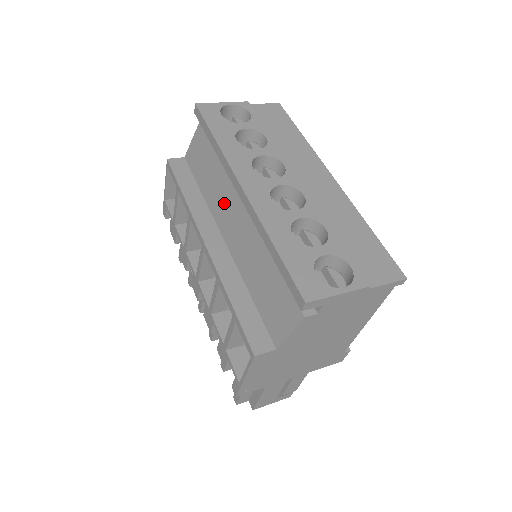
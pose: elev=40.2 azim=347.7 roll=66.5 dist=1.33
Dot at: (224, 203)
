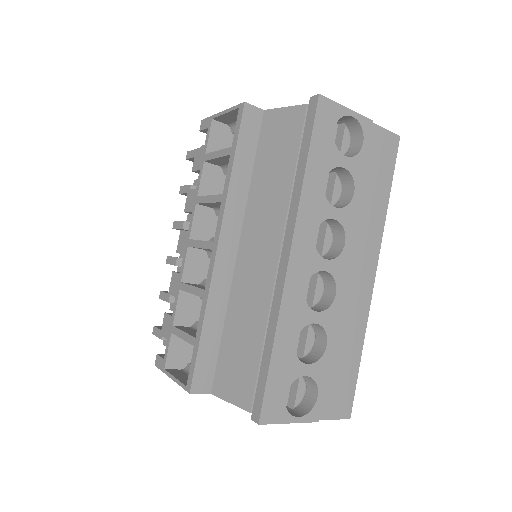
Dot at: (264, 224)
